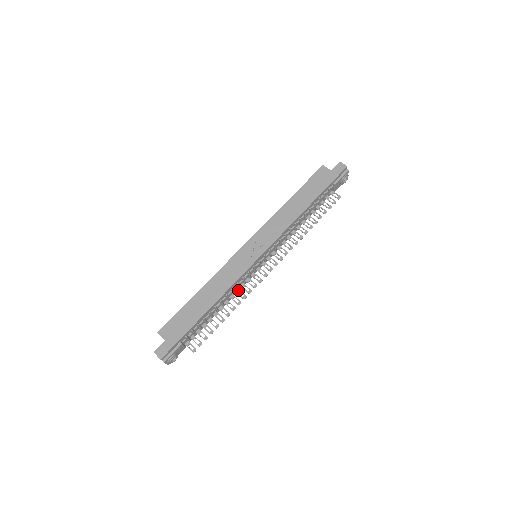
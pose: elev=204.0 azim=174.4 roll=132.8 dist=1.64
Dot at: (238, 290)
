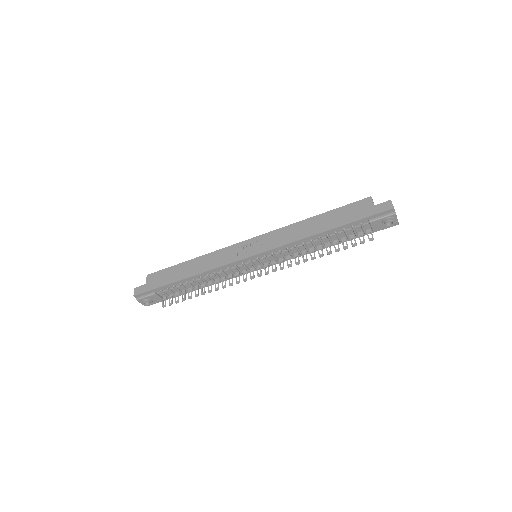
Dot at: (224, 278)
